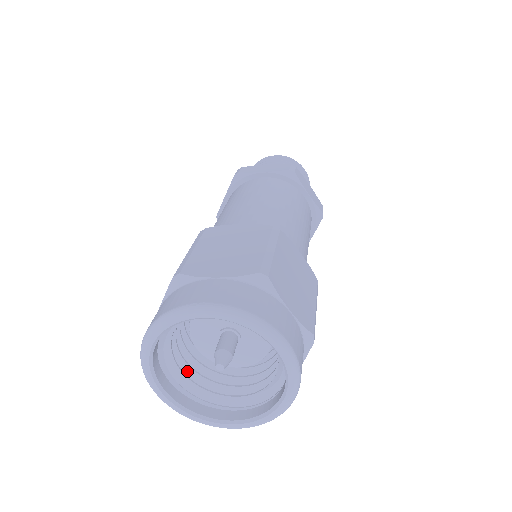
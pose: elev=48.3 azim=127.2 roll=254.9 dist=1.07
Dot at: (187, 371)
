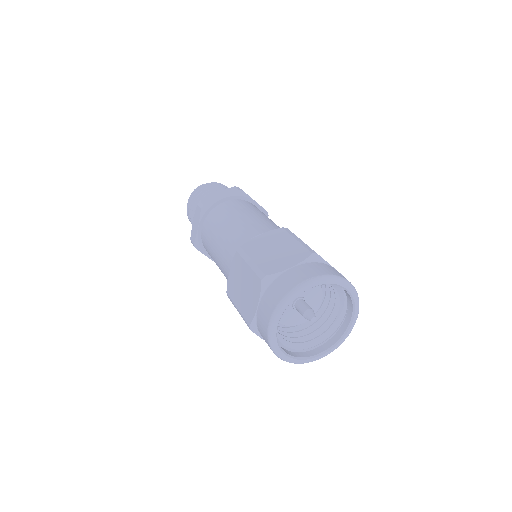
Dot at: occluded
